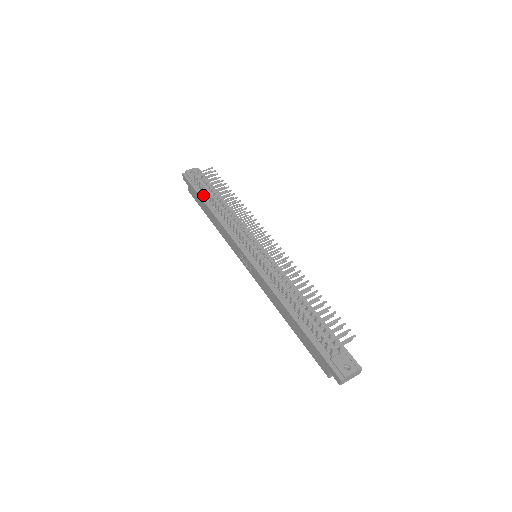
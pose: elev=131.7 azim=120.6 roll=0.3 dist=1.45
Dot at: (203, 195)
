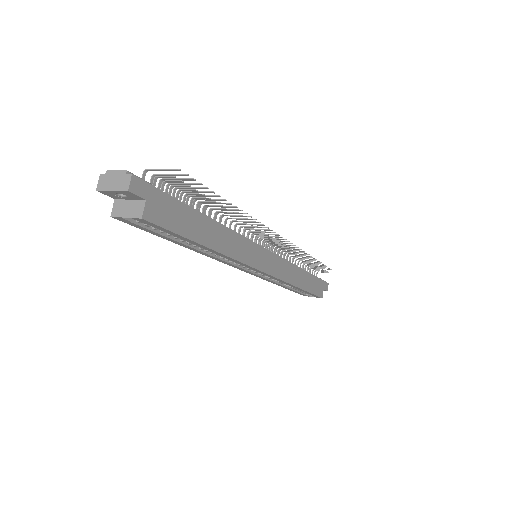
Dot at: occluded
